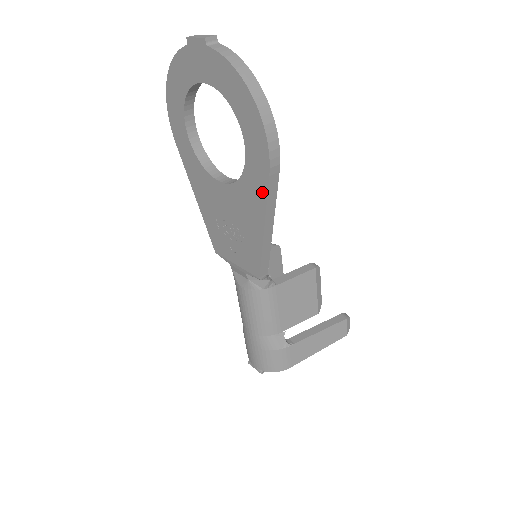
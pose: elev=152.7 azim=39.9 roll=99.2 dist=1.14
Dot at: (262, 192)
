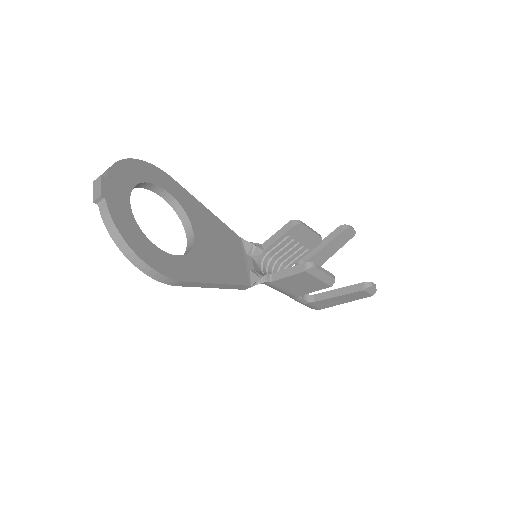
Dot at: occluded
